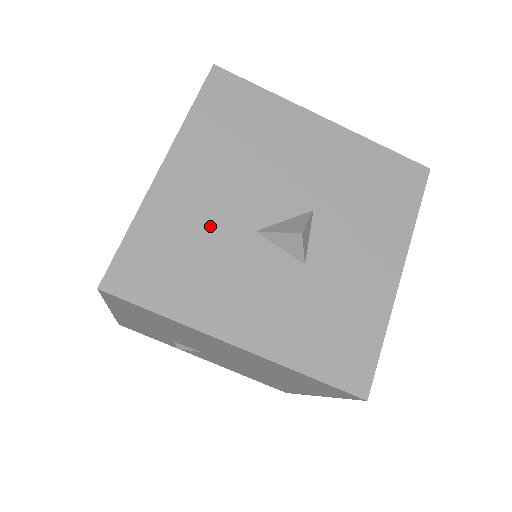
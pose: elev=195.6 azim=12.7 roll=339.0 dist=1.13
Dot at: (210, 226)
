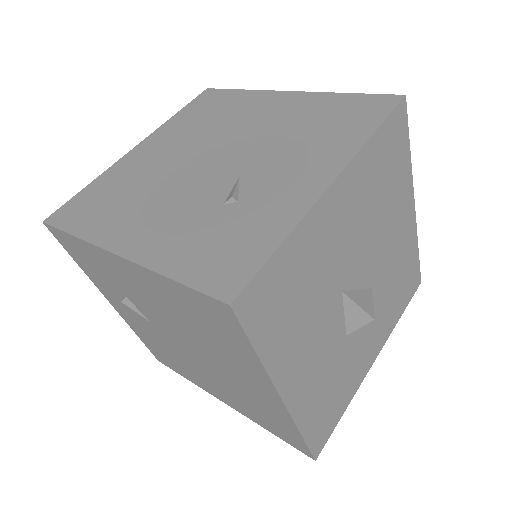
Dot at: (325, 272)
